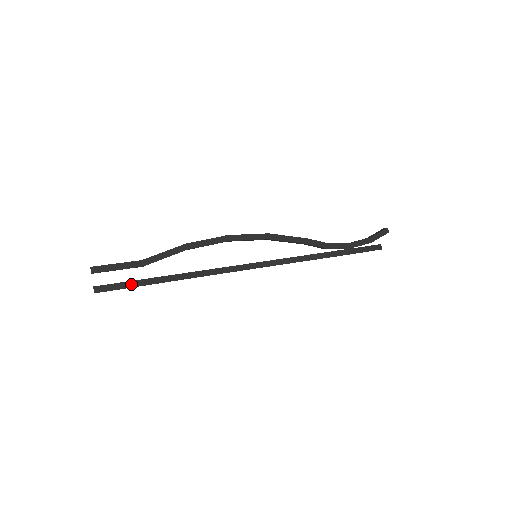
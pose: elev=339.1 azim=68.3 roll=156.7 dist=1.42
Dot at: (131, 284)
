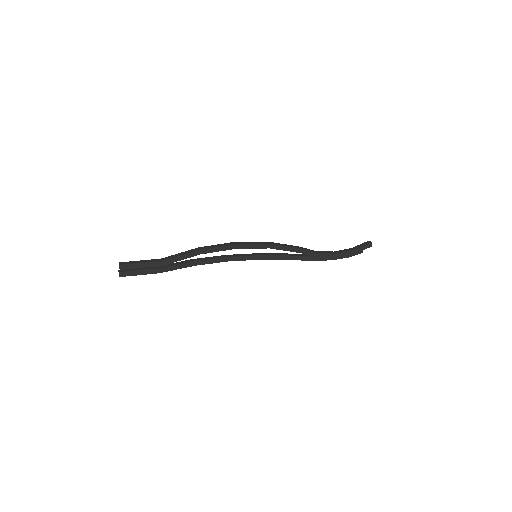
Dot at: (149, 271)
